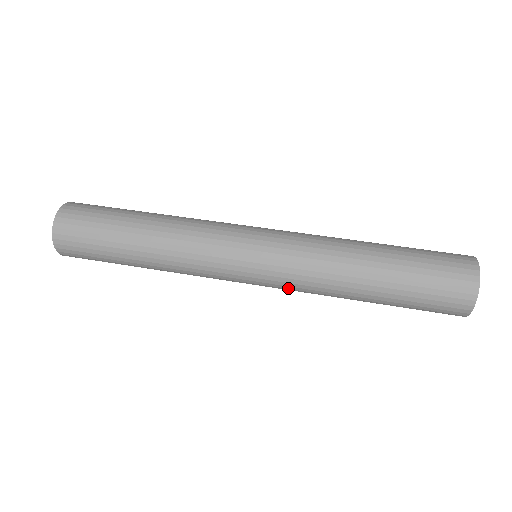
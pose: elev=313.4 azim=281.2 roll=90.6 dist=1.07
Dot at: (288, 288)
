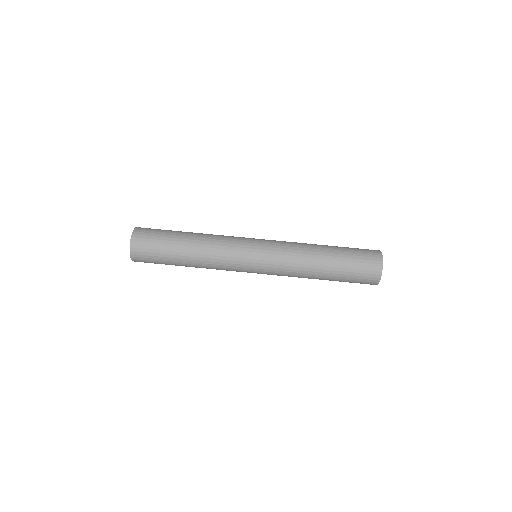
Dot at: occluded
